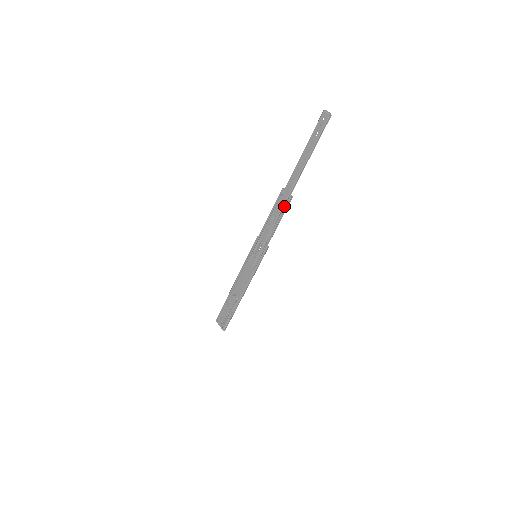
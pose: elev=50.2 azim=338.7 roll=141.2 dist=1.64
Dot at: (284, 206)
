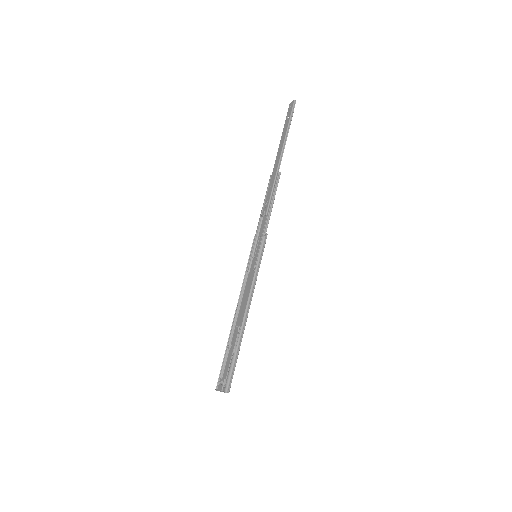
Dot at: (275, 185)
